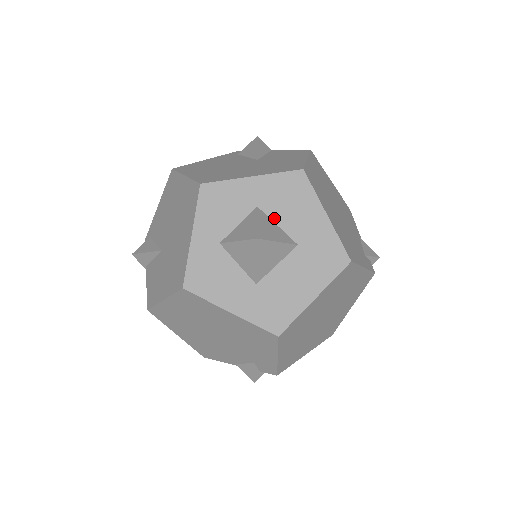
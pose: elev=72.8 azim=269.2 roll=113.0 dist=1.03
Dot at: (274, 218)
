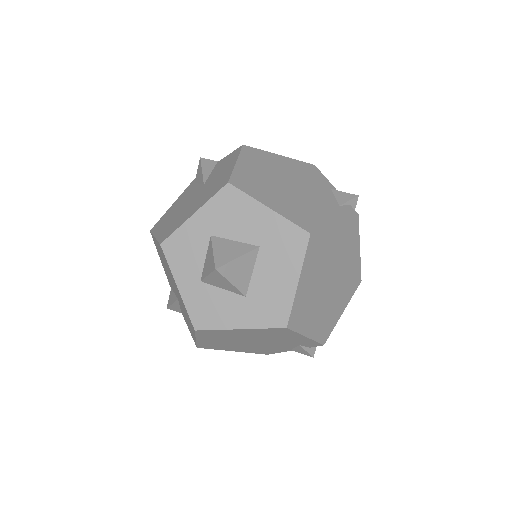
Dot at: (229, 237)
